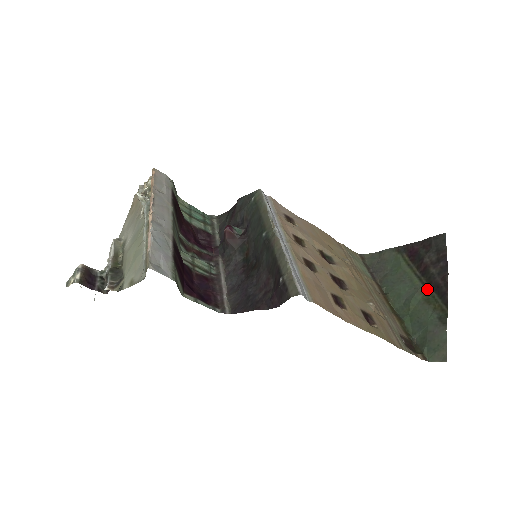
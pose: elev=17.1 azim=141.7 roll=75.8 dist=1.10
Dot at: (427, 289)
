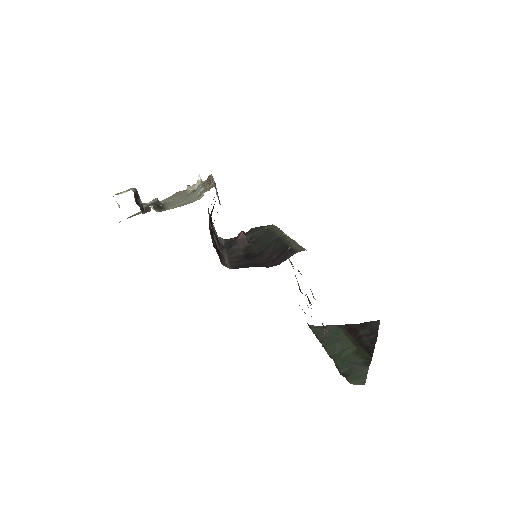
Dot at: (358, 348)
